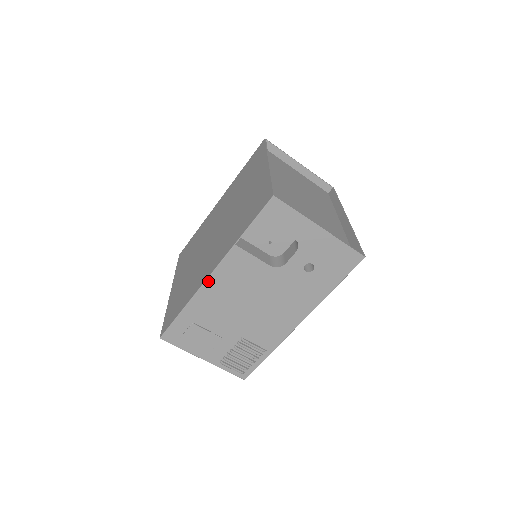
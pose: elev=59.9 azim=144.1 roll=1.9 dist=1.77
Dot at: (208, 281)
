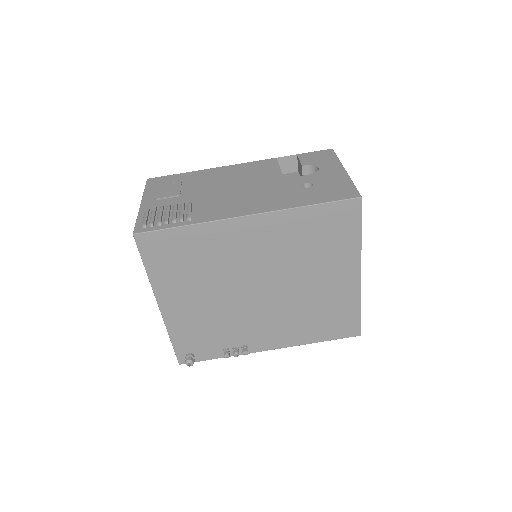
Dot at: (231, 166)
